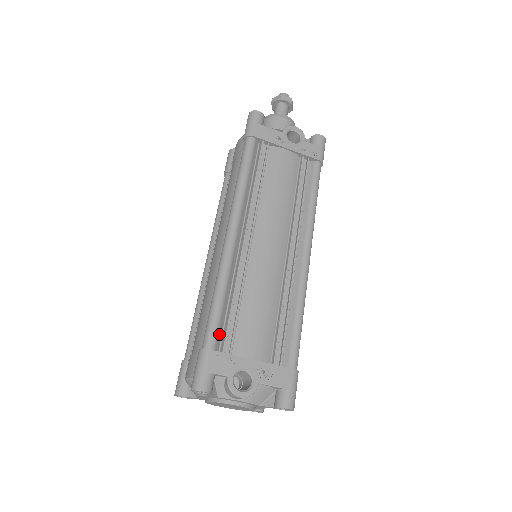
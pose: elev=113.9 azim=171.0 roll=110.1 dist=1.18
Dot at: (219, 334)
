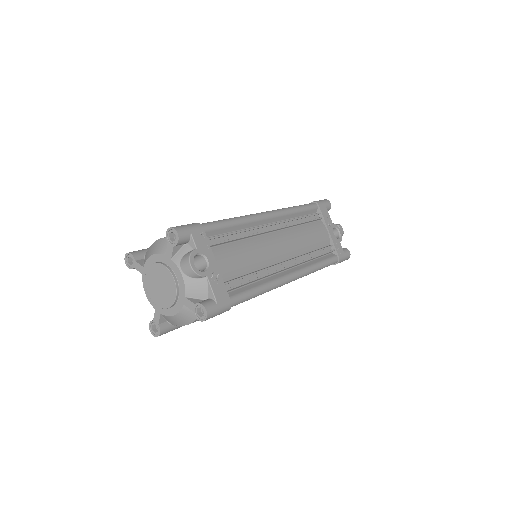
Dot at: (213, 232)
